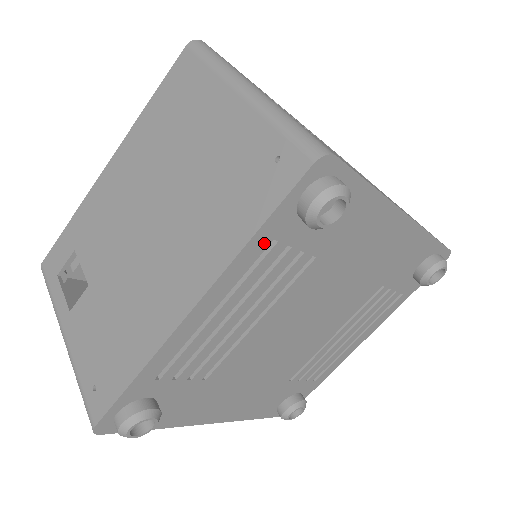
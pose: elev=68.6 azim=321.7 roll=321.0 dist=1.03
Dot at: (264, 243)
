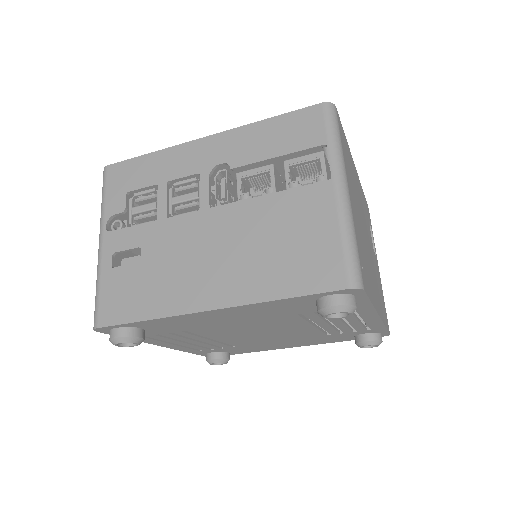
Dot at: occluded
